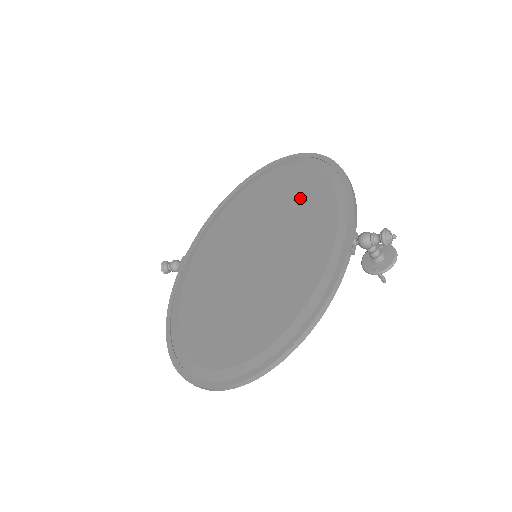
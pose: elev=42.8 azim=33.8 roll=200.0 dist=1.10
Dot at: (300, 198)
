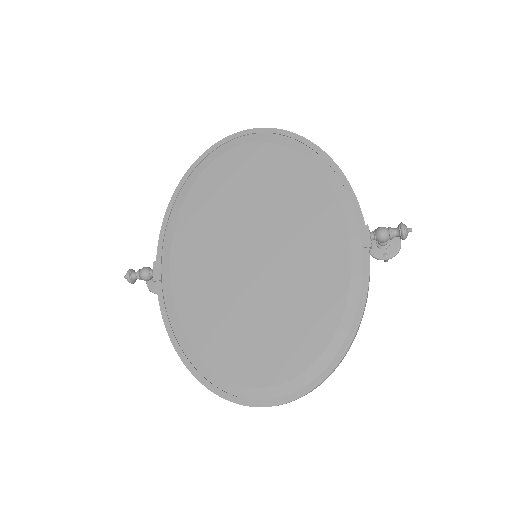
Dot at: (286, 186)
